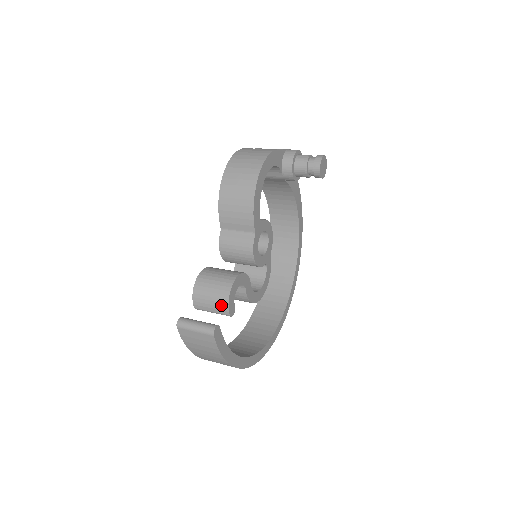
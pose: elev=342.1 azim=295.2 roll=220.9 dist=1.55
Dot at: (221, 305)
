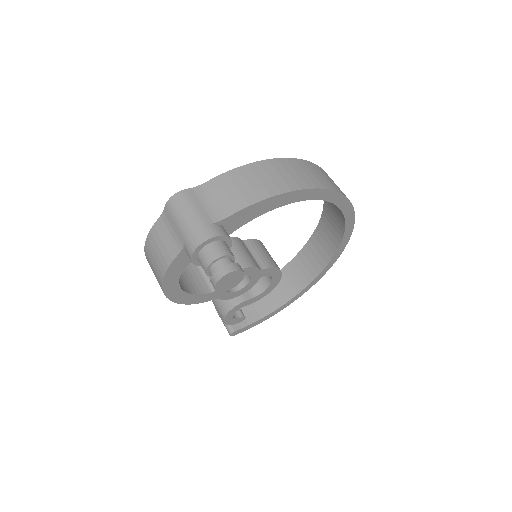
Dot at: occluded
